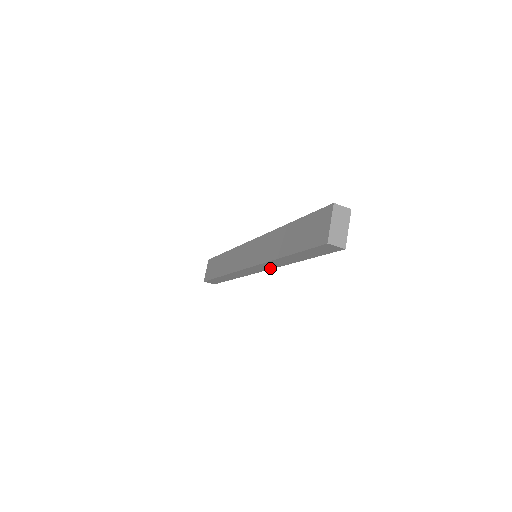
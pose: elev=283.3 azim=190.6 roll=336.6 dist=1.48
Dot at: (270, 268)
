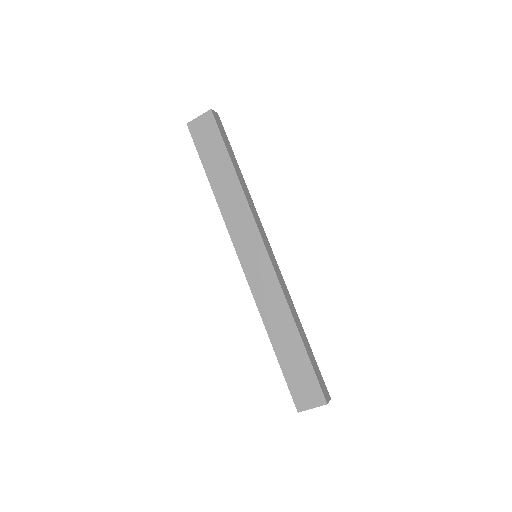
Dot at: occluded
